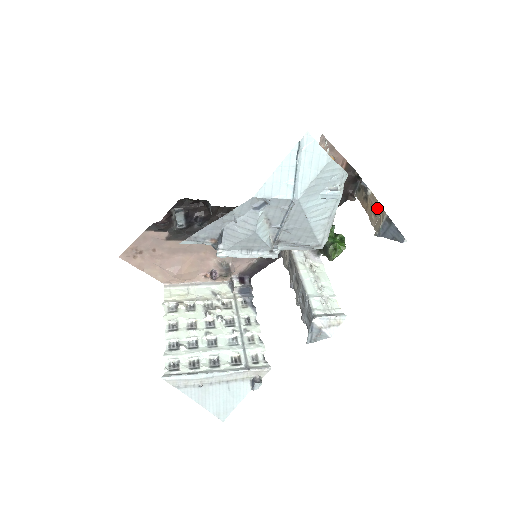
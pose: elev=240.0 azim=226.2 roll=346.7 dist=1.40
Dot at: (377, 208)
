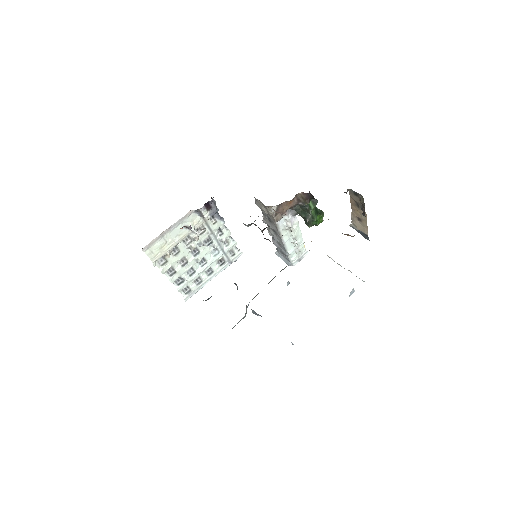
Dot at: (363, 222)
